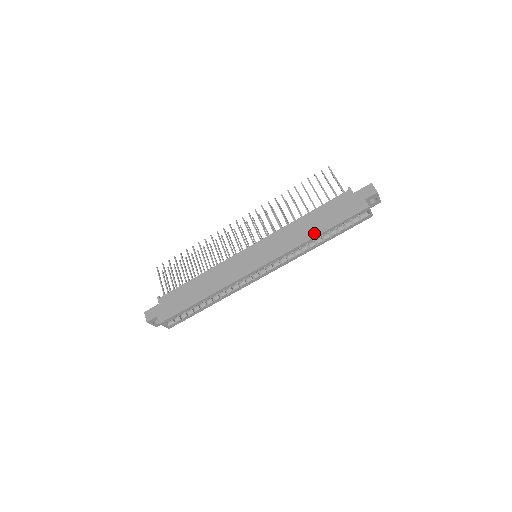
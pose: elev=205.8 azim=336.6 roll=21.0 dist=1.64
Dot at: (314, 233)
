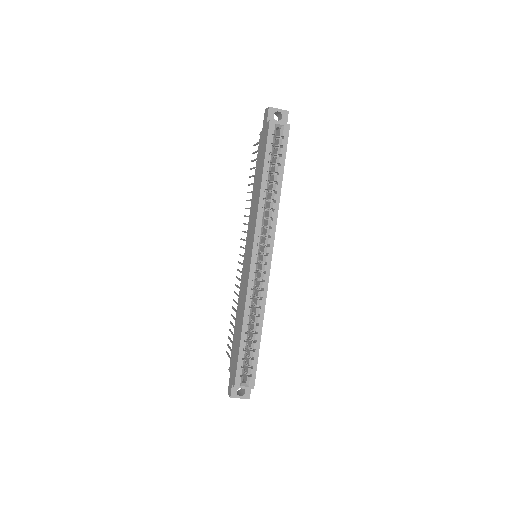
Dot at: (259, 186)
